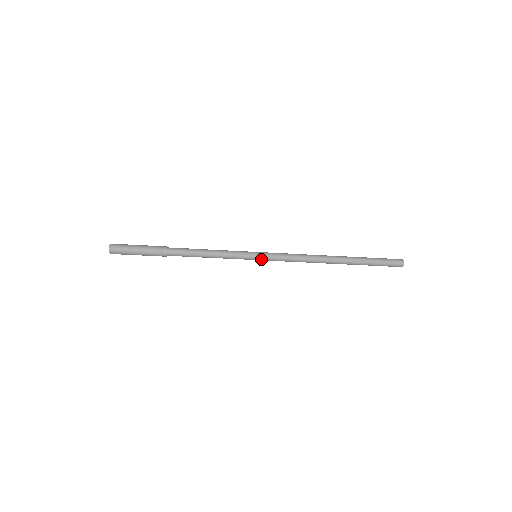
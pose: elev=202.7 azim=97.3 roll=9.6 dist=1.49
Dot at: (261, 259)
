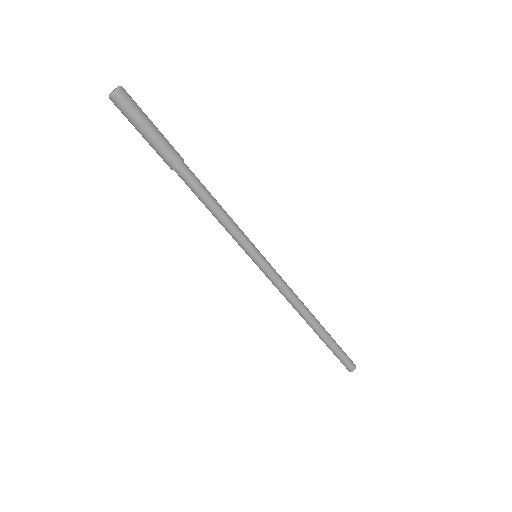
Dot at: (263, 261)
